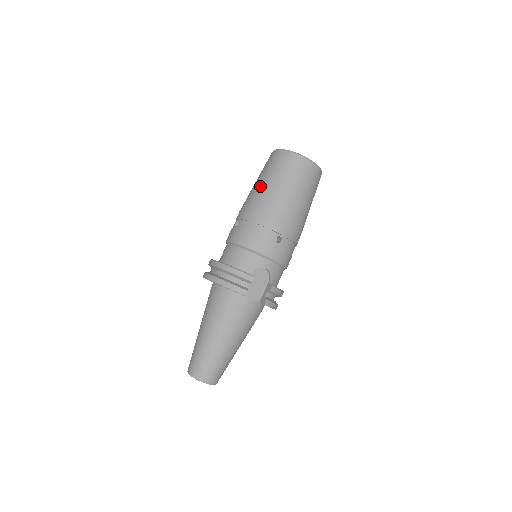
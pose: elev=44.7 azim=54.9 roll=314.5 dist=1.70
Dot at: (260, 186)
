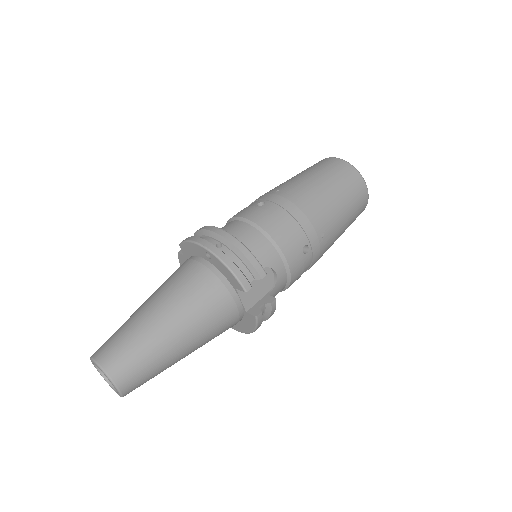
Dot at: (308, 180)
